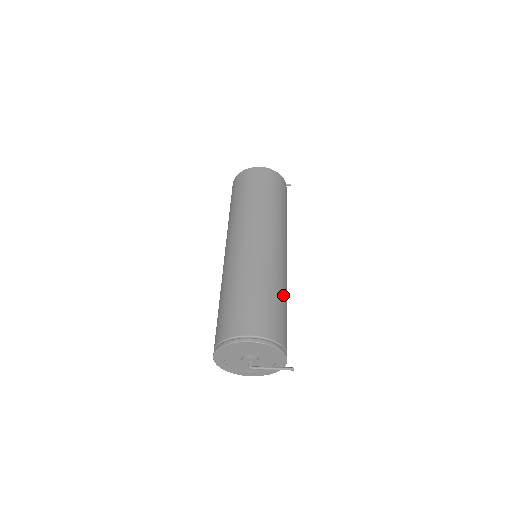
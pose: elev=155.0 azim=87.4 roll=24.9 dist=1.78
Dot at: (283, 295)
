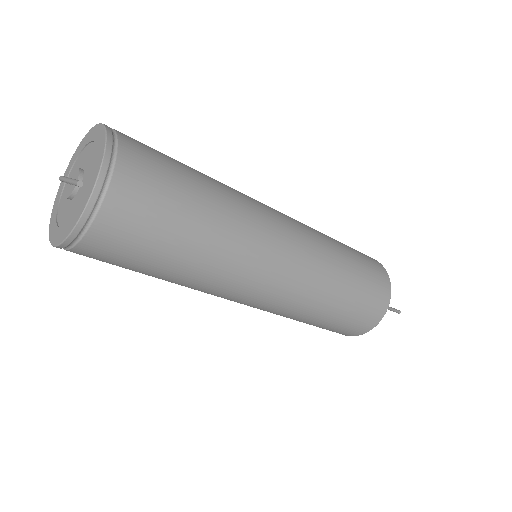
Dot at: (211, 205)
